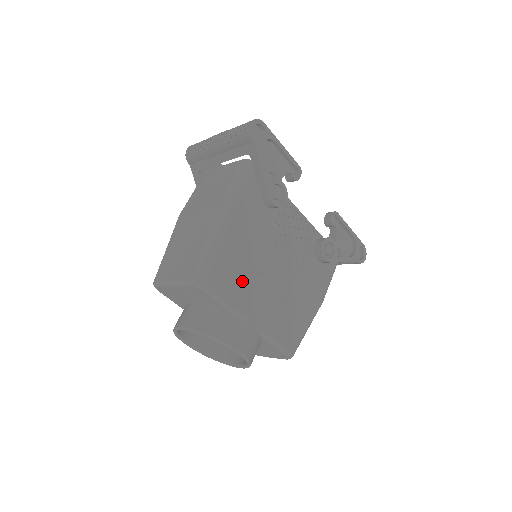
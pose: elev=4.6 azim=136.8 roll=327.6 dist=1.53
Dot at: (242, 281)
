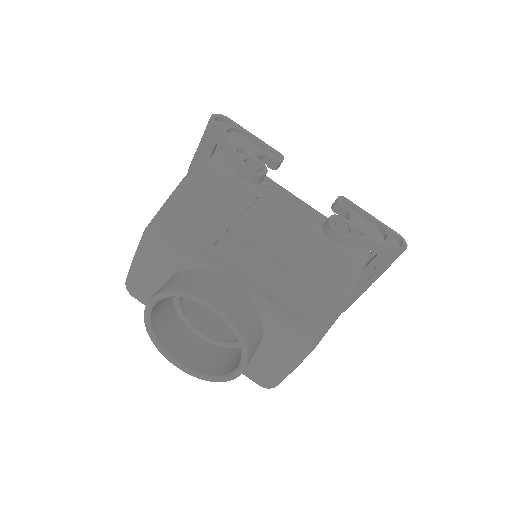
Dot at: (214, 235)
